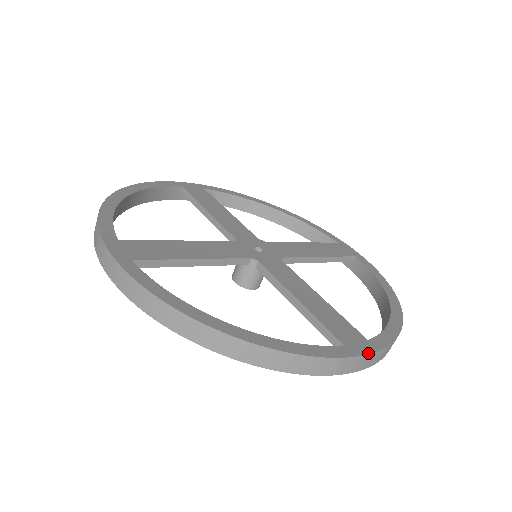
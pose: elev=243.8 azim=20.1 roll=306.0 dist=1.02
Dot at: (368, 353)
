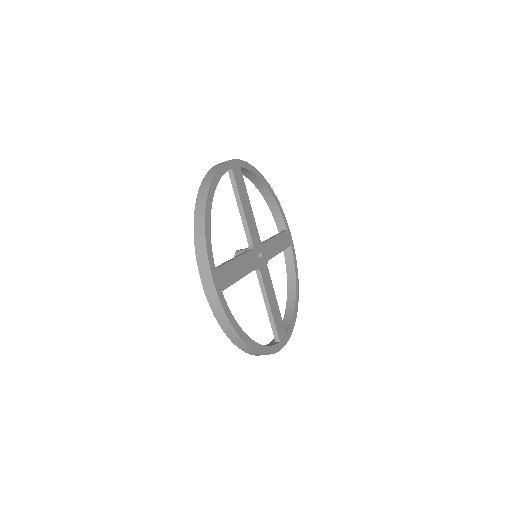
Dot at: occluded
